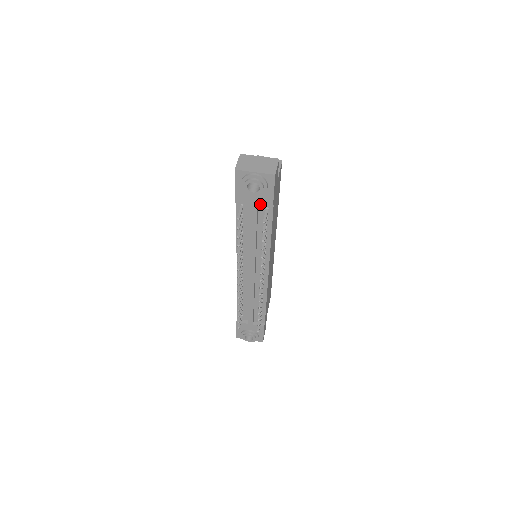
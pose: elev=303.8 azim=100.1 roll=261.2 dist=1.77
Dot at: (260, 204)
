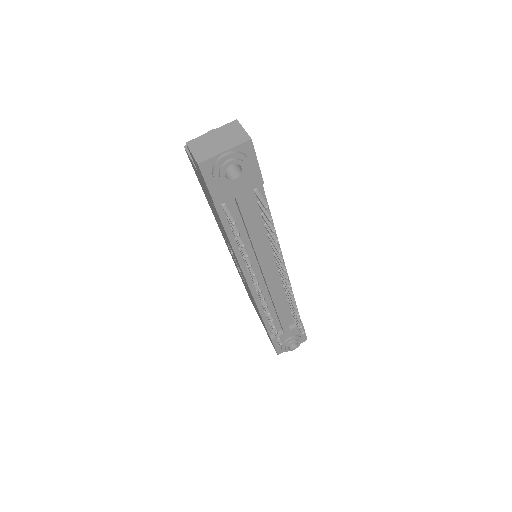
Dot at: (247, 189)
